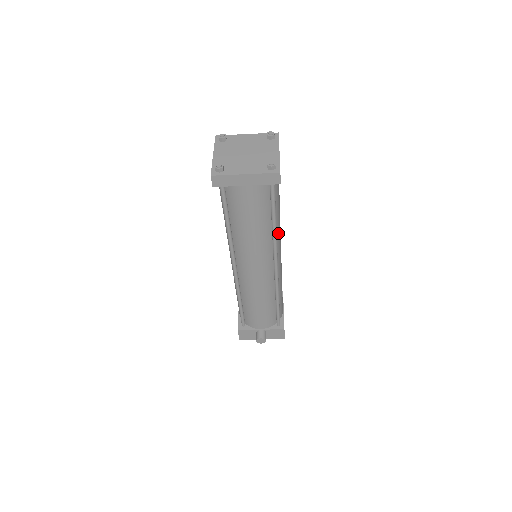
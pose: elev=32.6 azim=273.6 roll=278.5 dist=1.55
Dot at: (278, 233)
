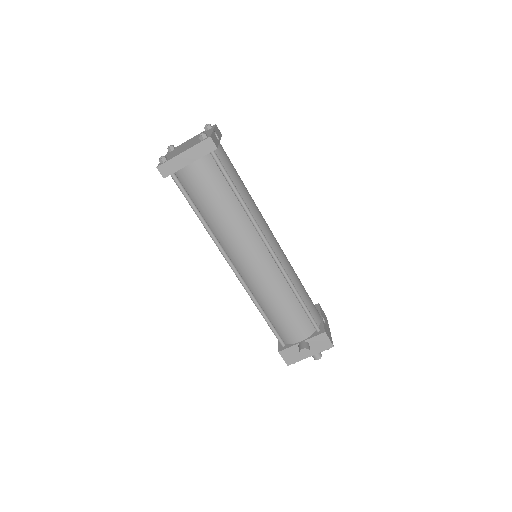
Dot at: (256, 214)
